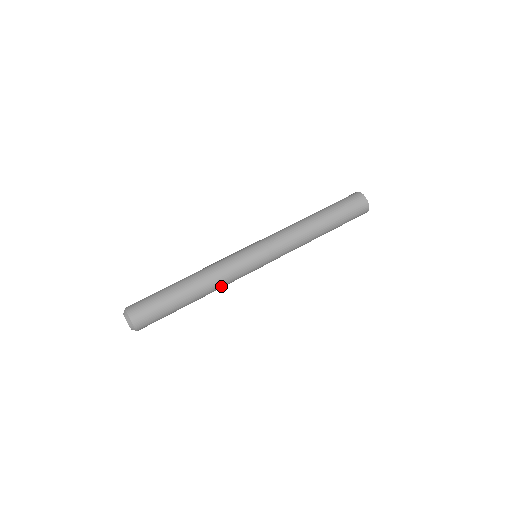
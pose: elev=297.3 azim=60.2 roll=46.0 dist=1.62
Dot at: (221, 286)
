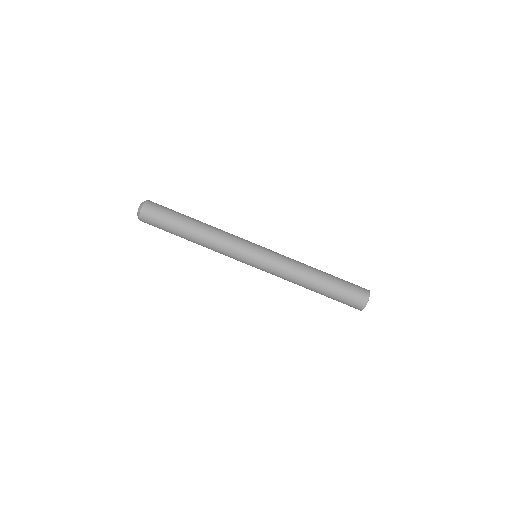
Dot at: occluded
